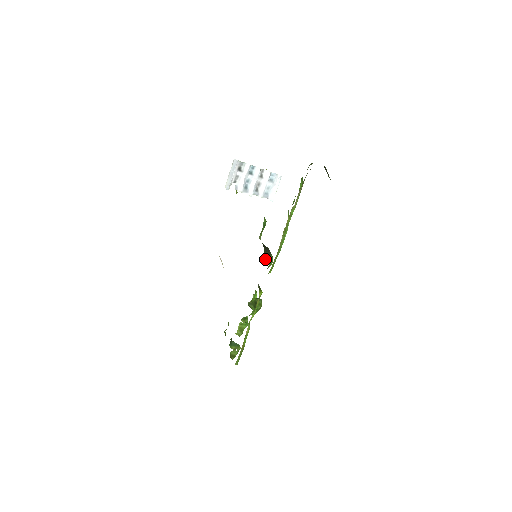
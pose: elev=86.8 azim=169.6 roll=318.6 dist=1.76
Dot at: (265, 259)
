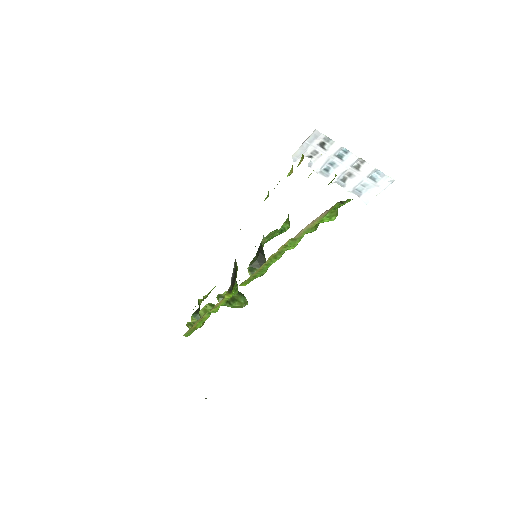
Dot at: (249, 268)
